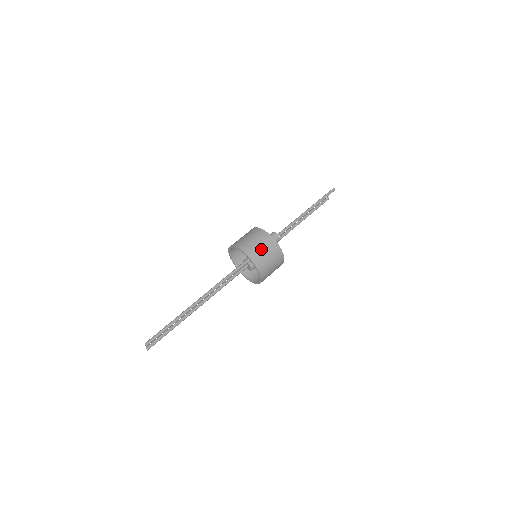
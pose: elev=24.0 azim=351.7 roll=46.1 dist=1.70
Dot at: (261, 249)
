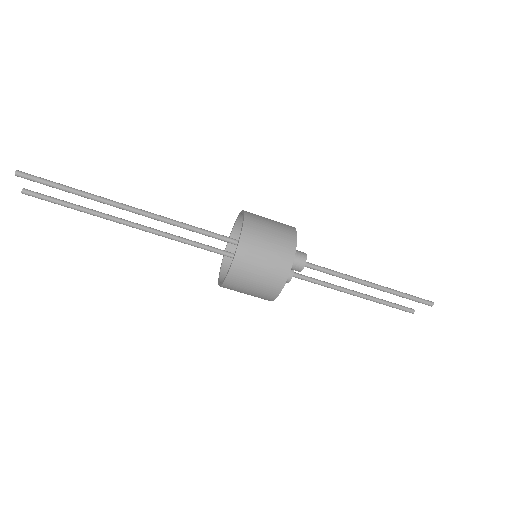
Dot at: (266, 244)
